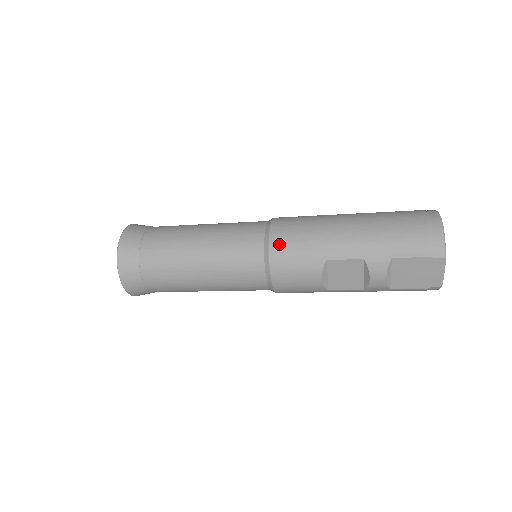
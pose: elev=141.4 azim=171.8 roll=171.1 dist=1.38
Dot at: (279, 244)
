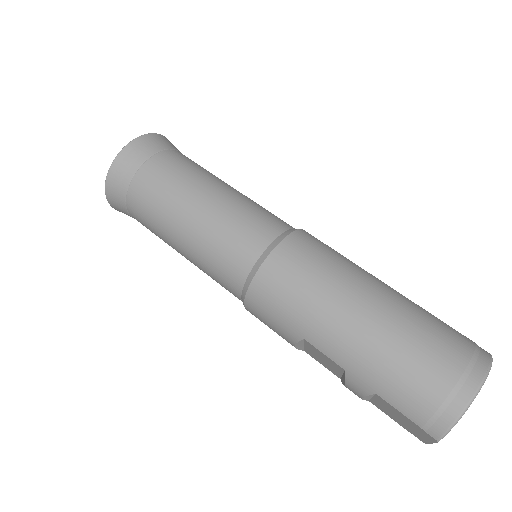
Dot at: (264, 285)
